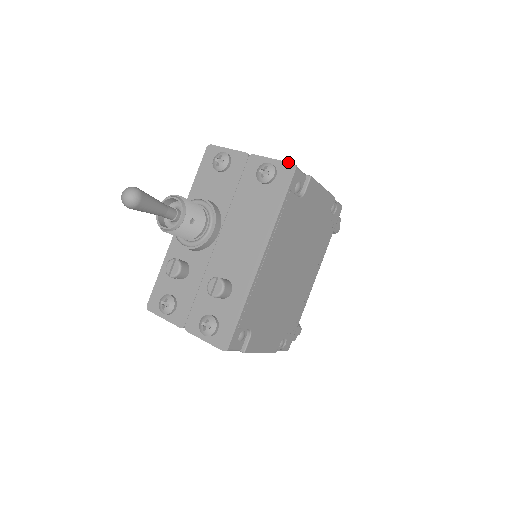
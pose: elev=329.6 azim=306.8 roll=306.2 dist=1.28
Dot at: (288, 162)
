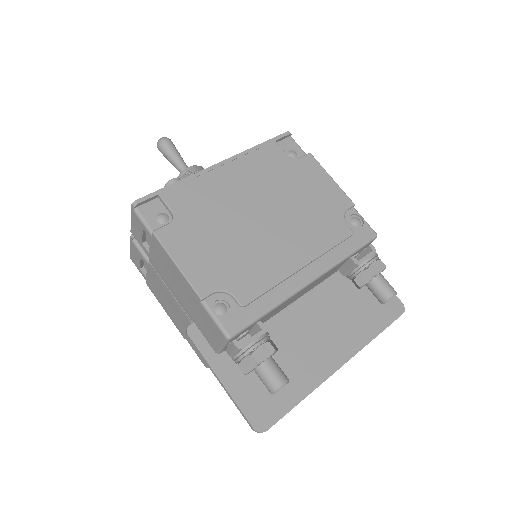
Dot at: occluded
